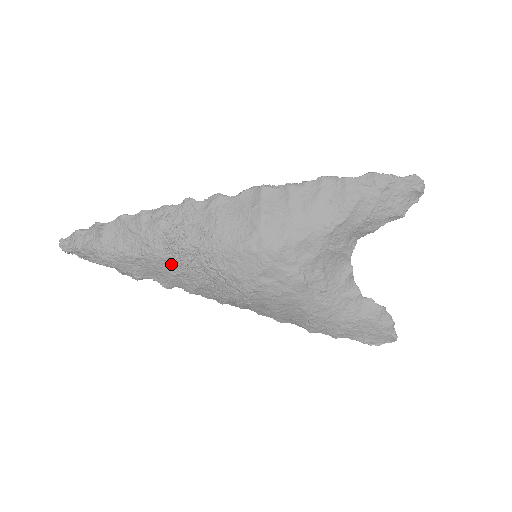
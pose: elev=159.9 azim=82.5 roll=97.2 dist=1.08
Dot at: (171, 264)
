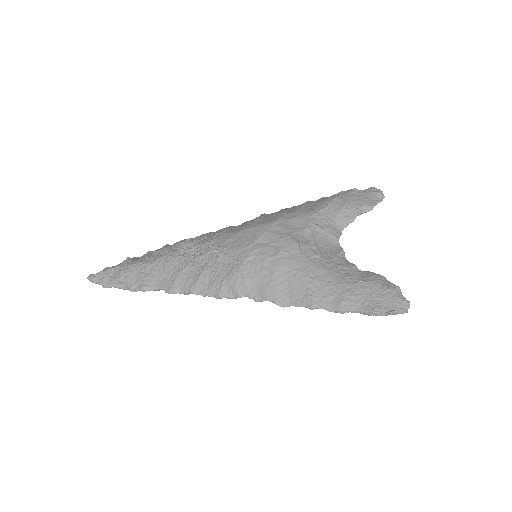
Dot at: (180, 262)
